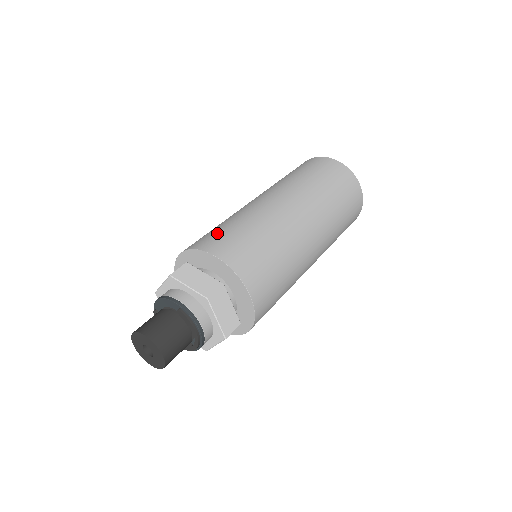
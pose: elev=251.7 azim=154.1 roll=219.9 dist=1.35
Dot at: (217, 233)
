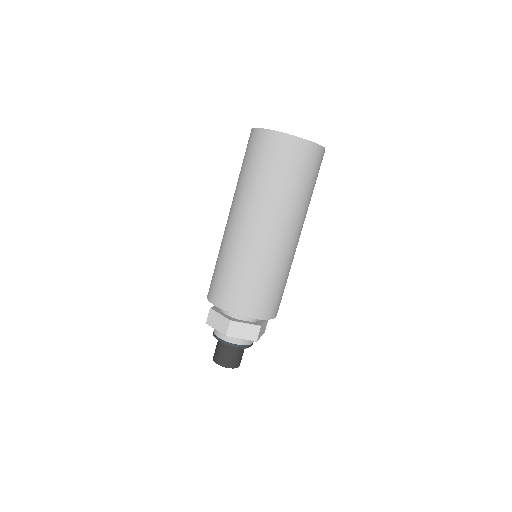
Dot at: (213, 279)
